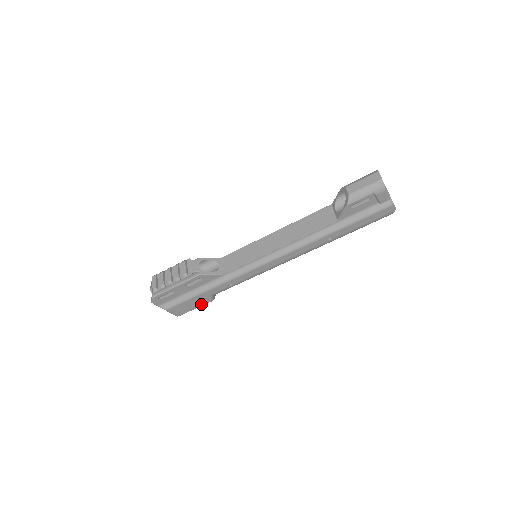
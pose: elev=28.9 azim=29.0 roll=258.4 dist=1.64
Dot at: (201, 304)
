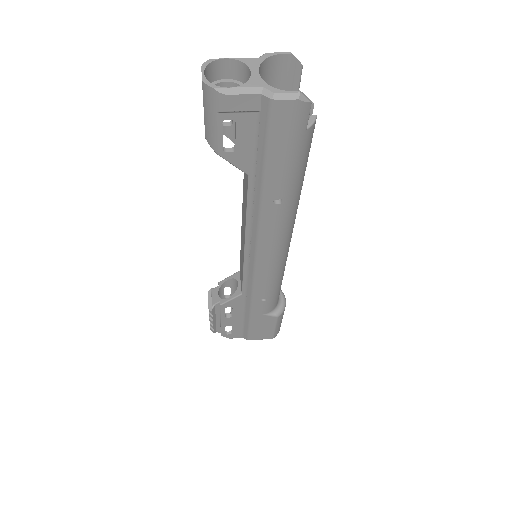
Dot at: (272, 323)
